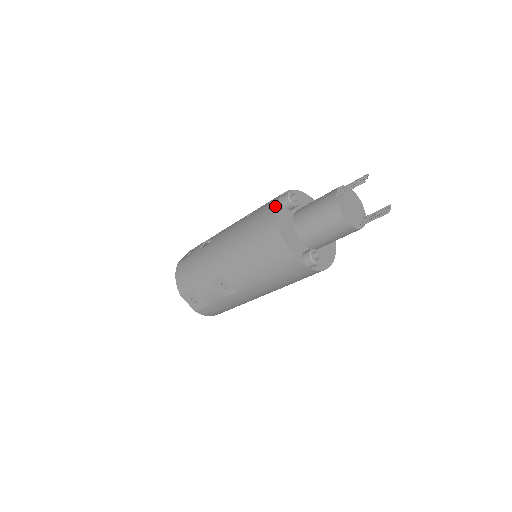
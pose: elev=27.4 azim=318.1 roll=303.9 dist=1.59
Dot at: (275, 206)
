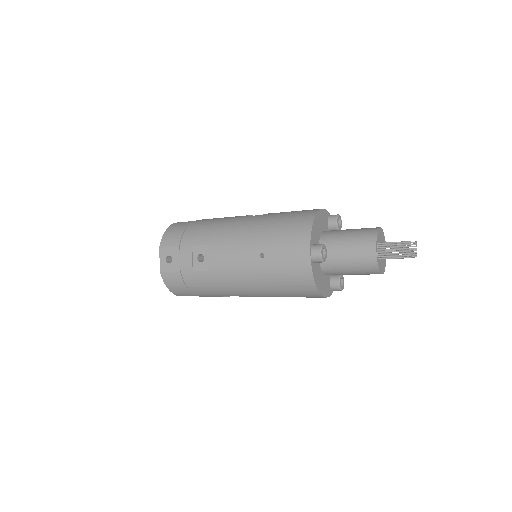
Dot at: (309, 271)
